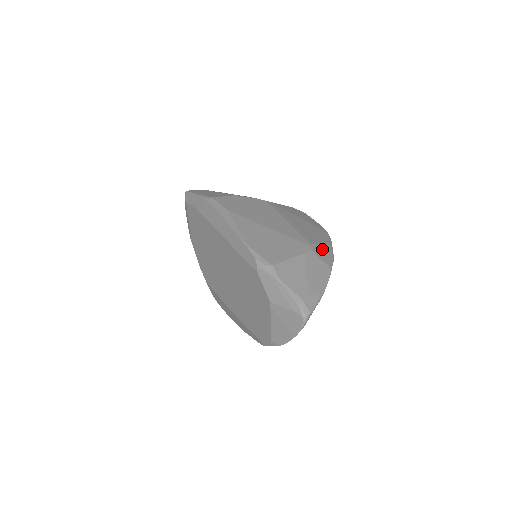
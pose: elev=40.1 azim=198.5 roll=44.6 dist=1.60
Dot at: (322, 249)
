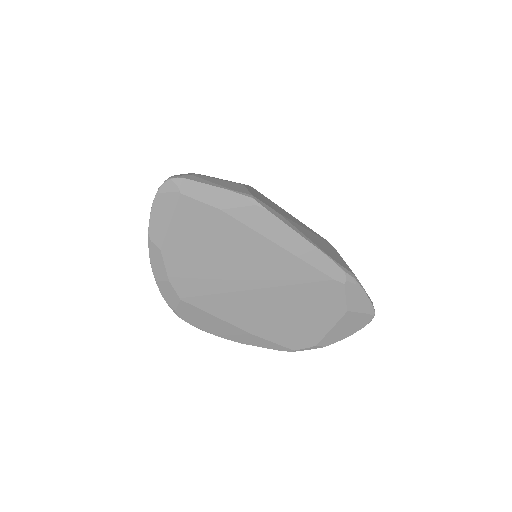
Dot at: occluded
